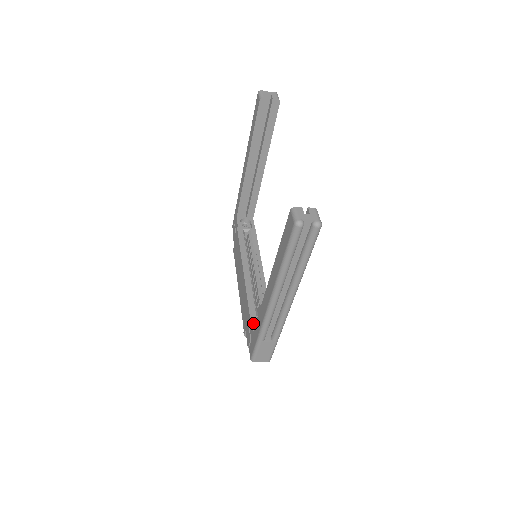
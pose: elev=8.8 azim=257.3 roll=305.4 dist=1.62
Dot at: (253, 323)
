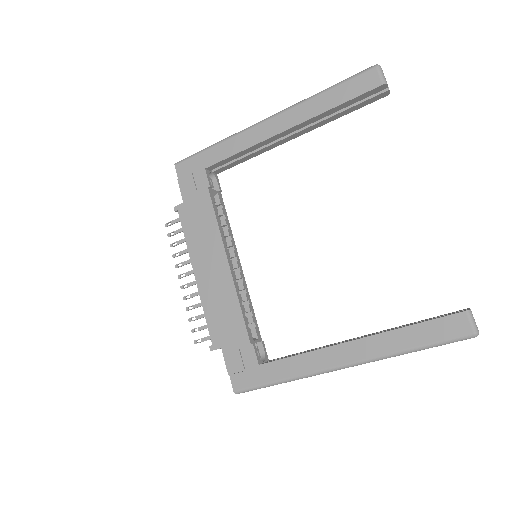
Dot at: (256, 353)
